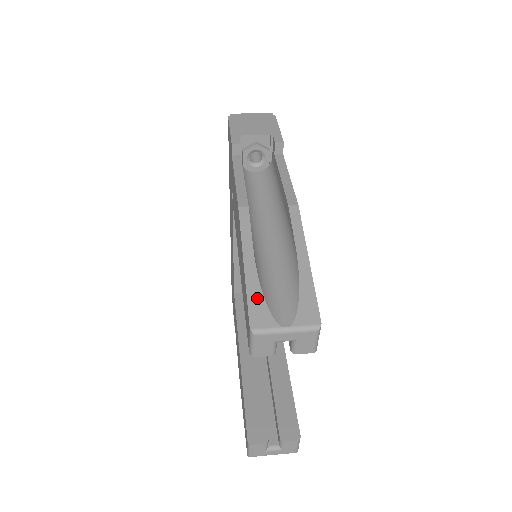
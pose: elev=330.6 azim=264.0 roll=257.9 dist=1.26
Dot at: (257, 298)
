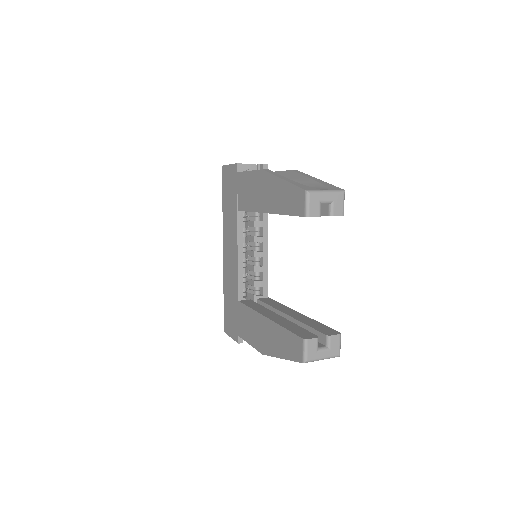
Dot at: (300, 185)
